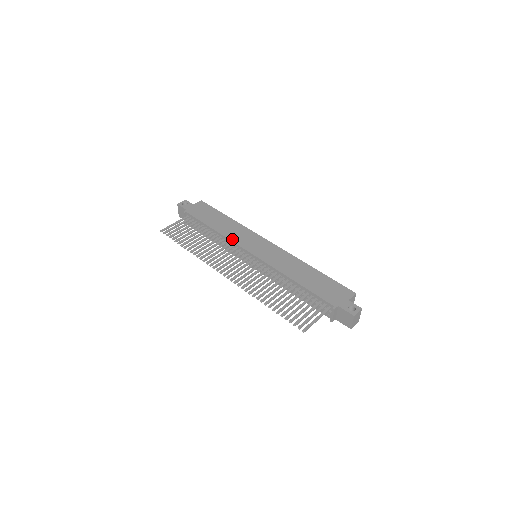
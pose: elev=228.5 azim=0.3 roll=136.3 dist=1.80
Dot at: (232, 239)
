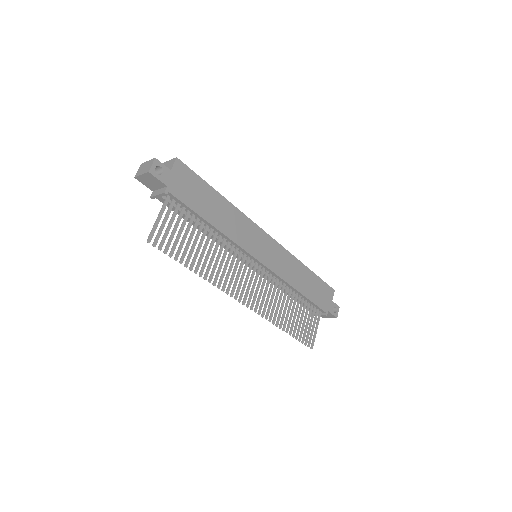
Dot at: (238, 242)
